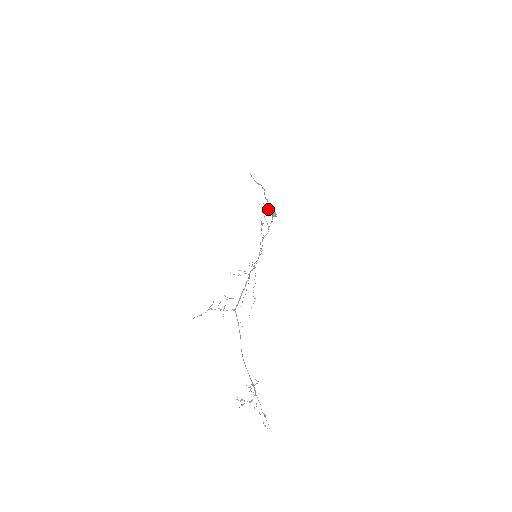
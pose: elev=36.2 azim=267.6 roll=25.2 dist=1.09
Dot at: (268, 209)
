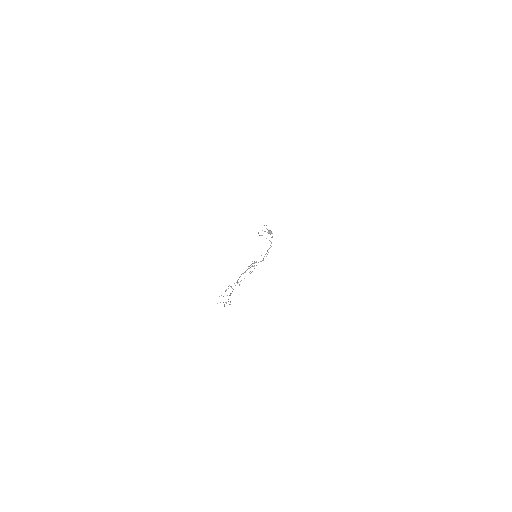
Dot at: (264, 231)
